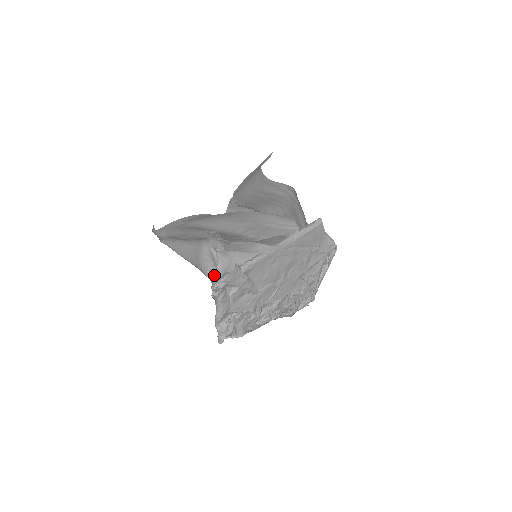
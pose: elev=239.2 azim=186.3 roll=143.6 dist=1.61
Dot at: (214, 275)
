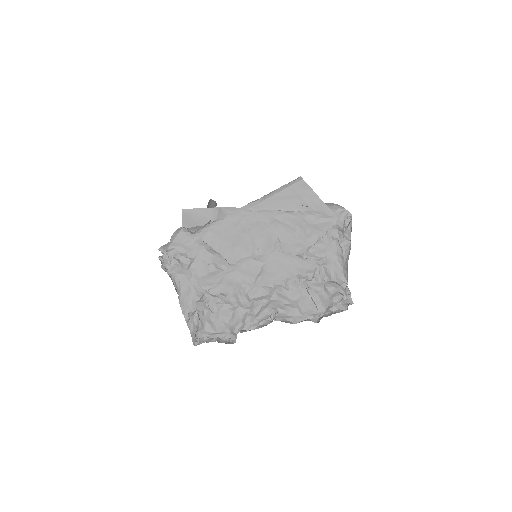
Dot at: (167, 247)
